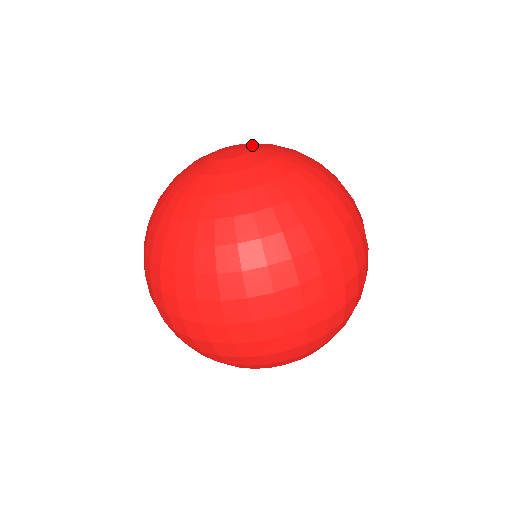
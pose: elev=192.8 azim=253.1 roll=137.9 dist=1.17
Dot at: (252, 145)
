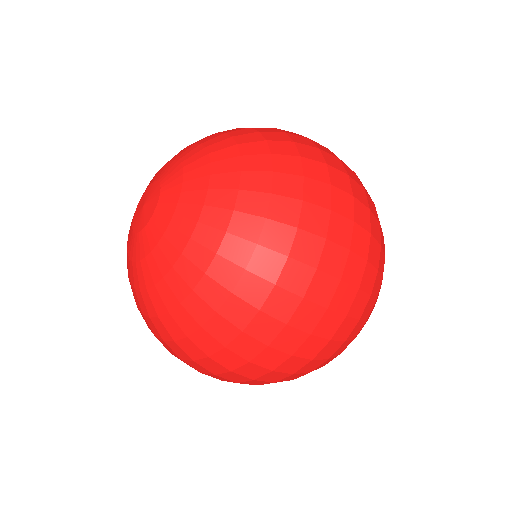
Dot at: (153, 208)
